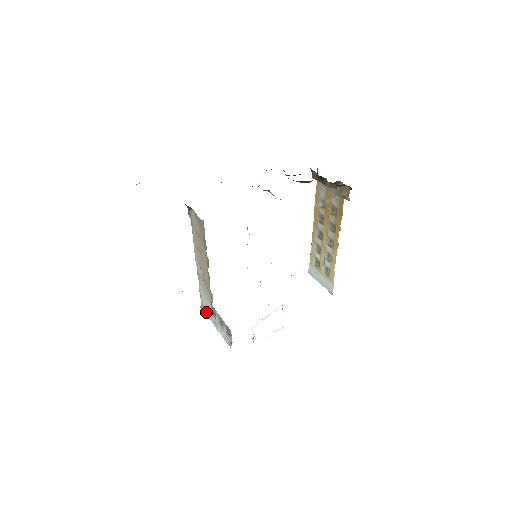
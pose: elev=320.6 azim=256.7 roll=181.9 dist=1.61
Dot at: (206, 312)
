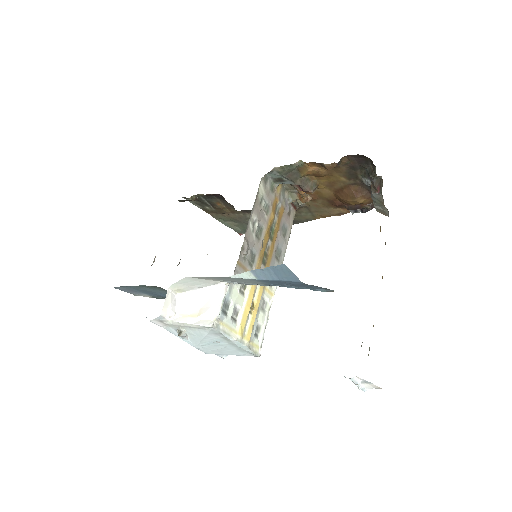
Dot at: occluded
